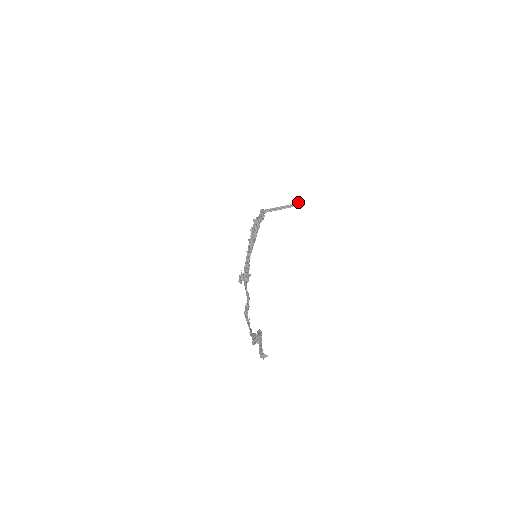
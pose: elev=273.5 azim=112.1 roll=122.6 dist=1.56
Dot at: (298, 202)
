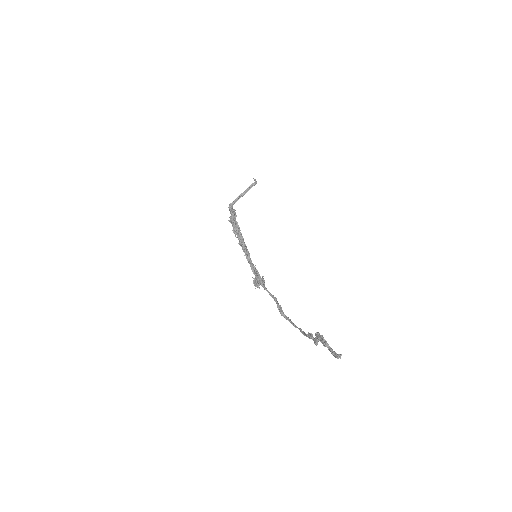
Dot at: (255, 180)
